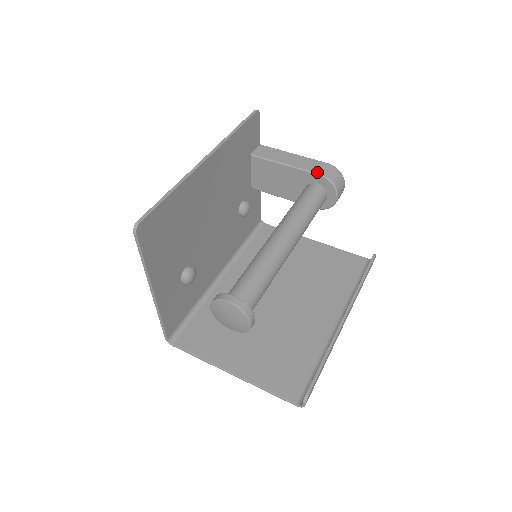
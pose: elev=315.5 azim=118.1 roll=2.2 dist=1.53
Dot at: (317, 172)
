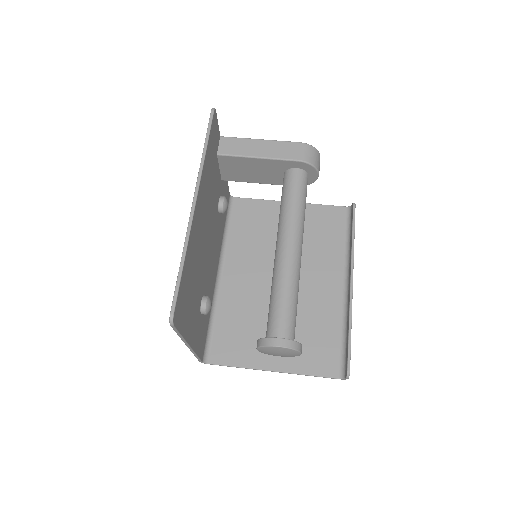
Dot at: (295, 159)
